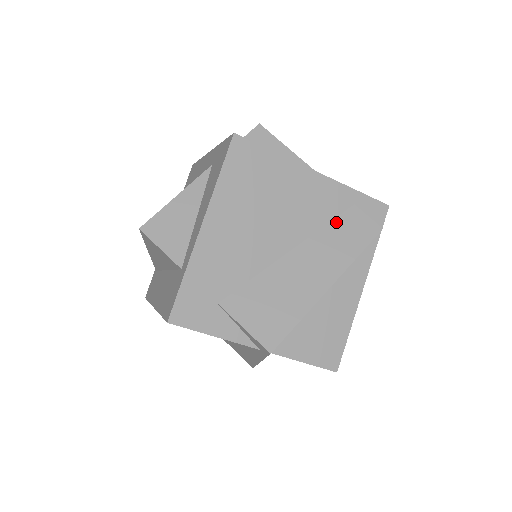
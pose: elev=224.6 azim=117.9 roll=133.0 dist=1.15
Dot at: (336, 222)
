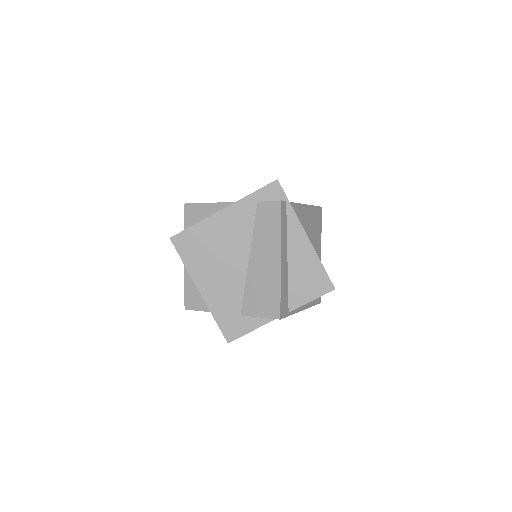
Dot at: (257, 221)
